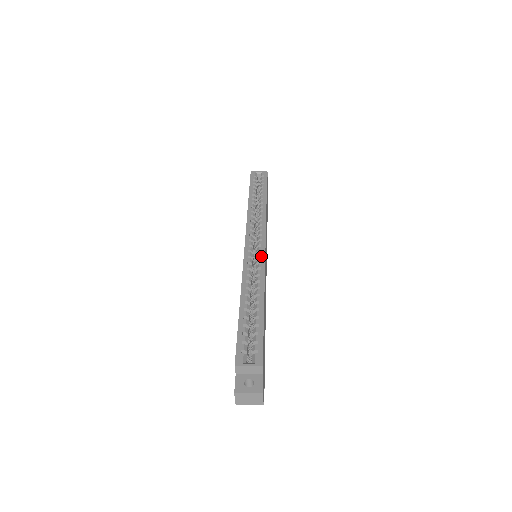
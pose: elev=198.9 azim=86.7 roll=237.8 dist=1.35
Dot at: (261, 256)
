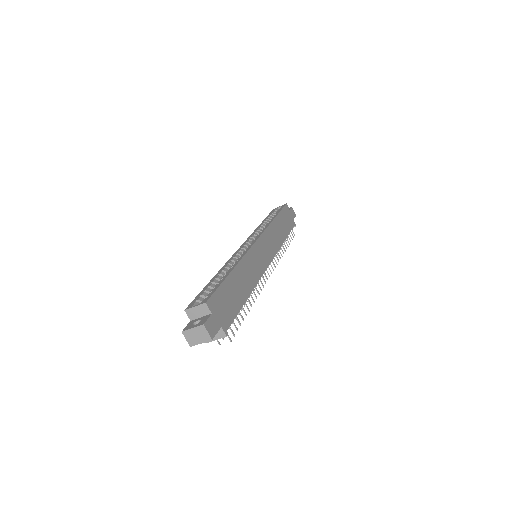
Dot at: (248, 247)
